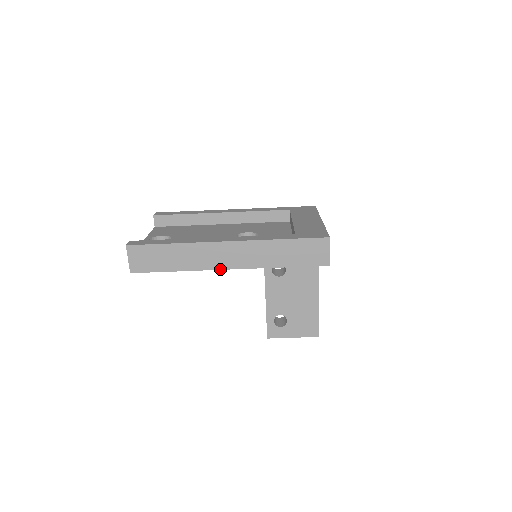
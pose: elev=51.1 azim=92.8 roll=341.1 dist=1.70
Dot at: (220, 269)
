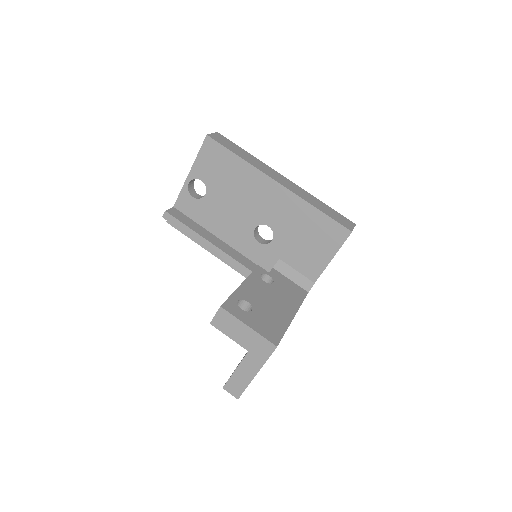
Dot at: (272, 178)
